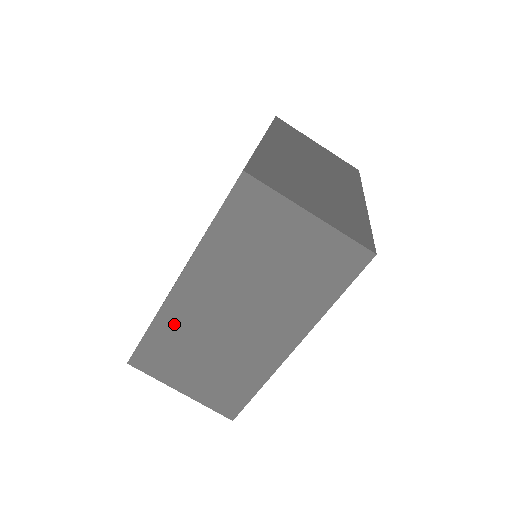
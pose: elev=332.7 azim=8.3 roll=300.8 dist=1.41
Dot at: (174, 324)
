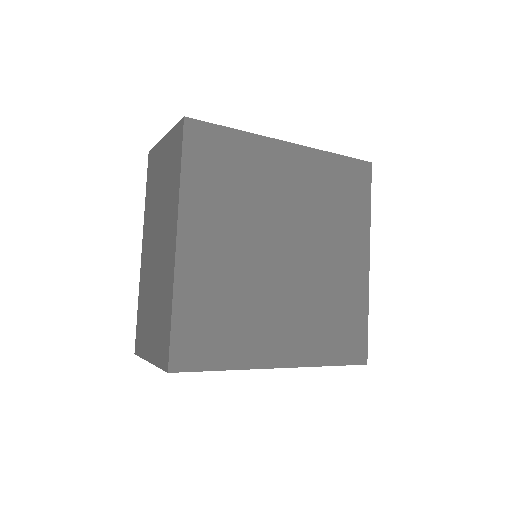
Dot at: (143, 289)
